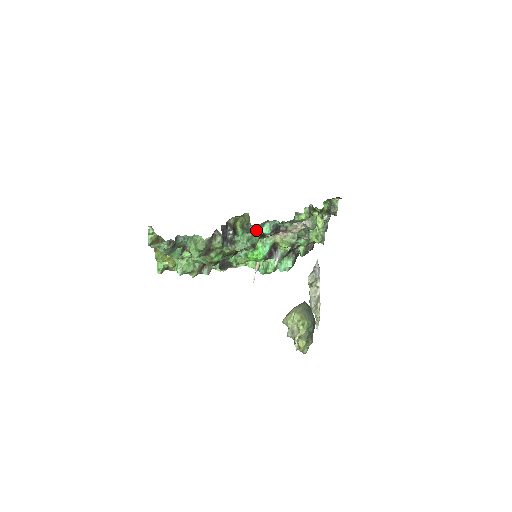
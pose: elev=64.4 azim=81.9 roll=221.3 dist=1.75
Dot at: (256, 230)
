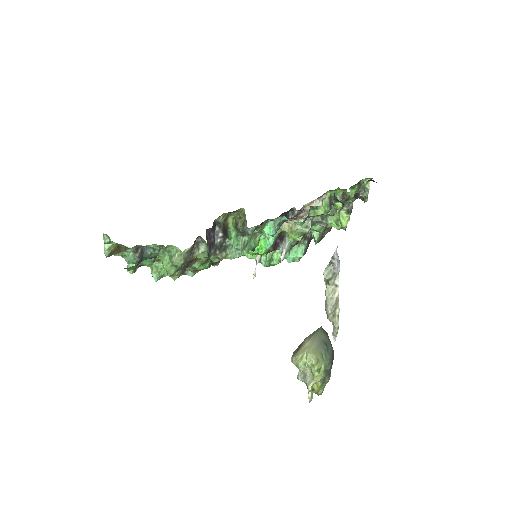
Dot at: (255, 230)
